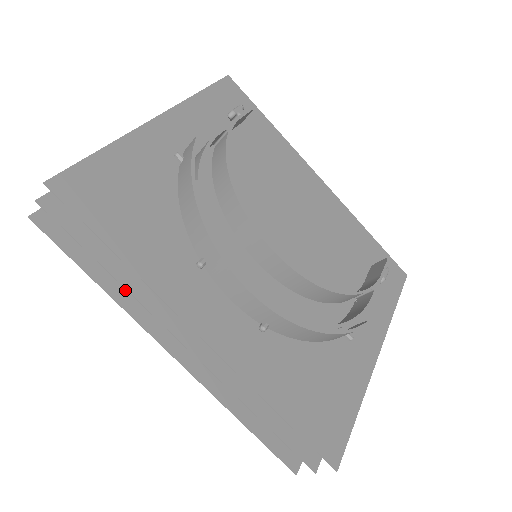
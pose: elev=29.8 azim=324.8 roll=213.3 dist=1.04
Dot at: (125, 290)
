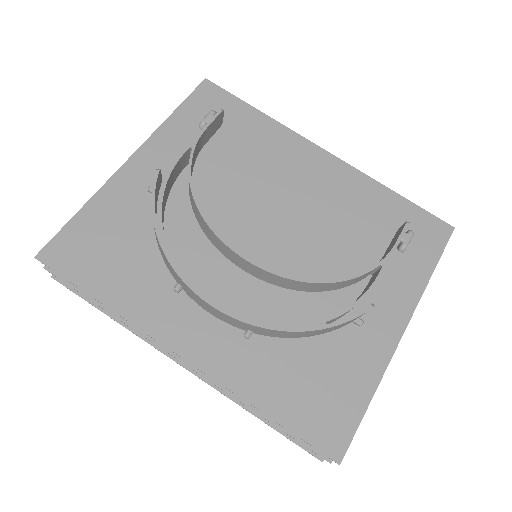
Dot at: occluded
